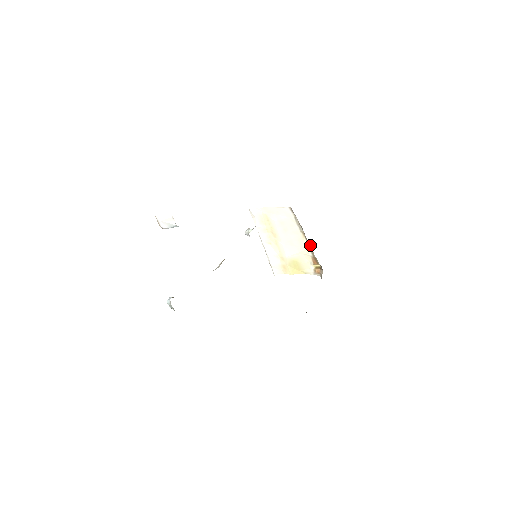
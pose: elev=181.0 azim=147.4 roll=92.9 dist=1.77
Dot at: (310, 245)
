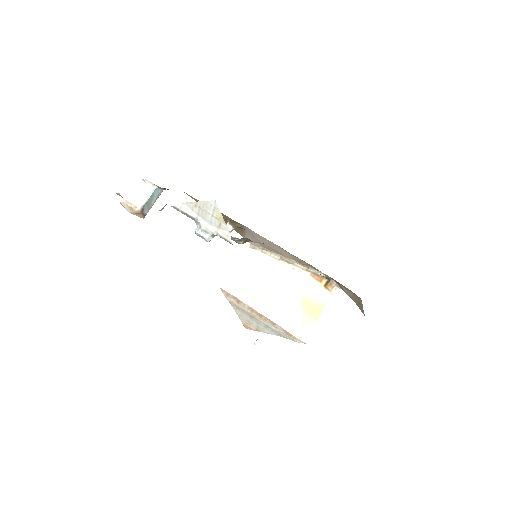
Dot at: (297, 264)
